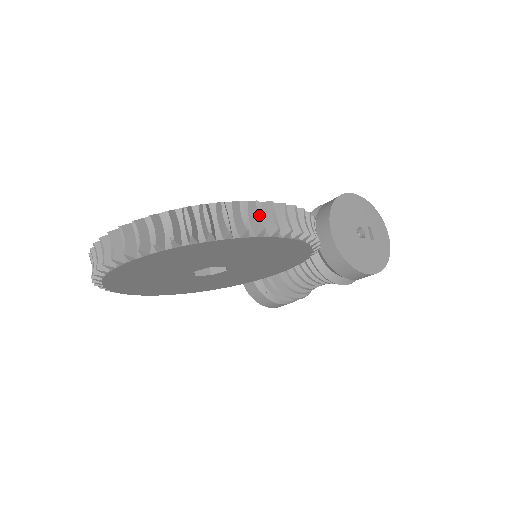
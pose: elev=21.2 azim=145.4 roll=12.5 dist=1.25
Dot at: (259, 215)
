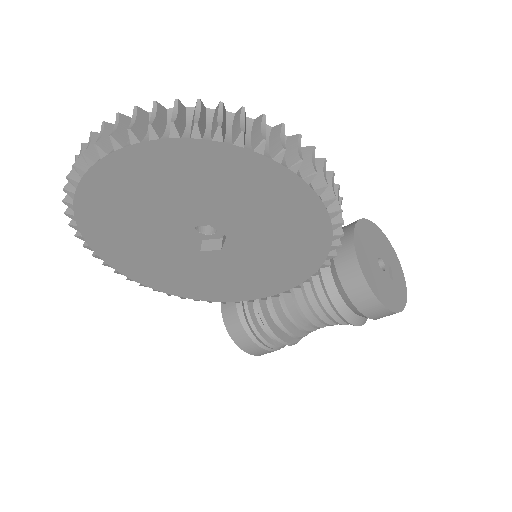
Dot at: (299, 148)
